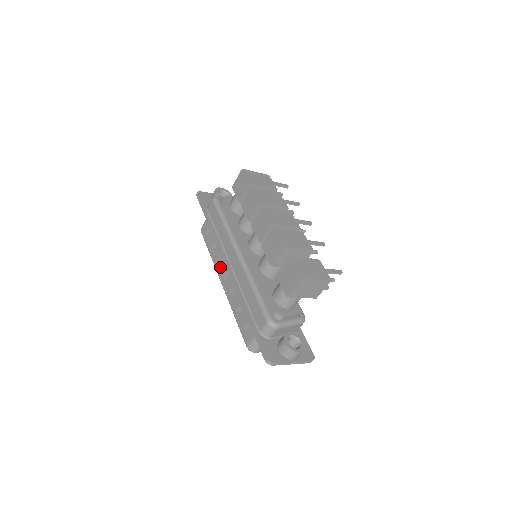
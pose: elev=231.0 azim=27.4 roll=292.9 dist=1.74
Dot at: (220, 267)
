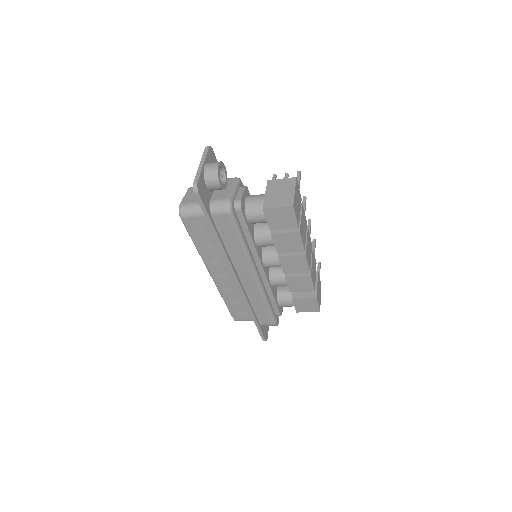
Dot at: (215, 267)
